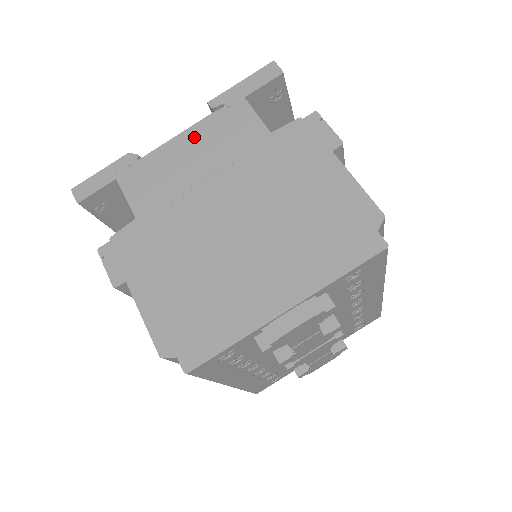
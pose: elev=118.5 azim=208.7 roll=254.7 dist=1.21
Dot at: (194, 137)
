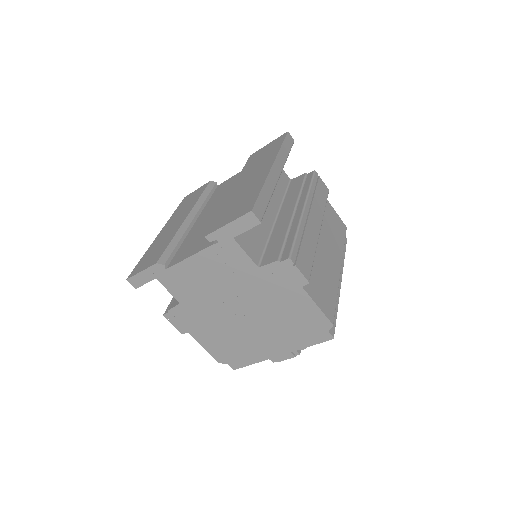
Dot at: (202, 261)
